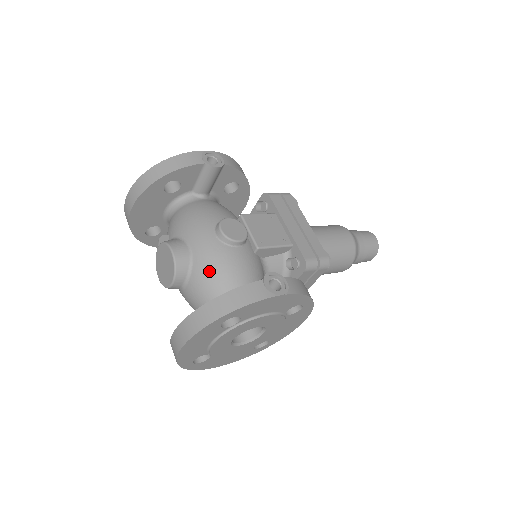
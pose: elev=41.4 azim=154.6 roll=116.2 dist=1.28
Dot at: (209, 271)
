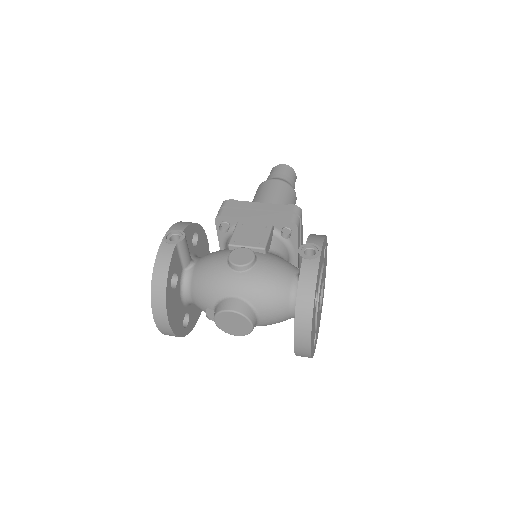
Dot at: (263, 293)
